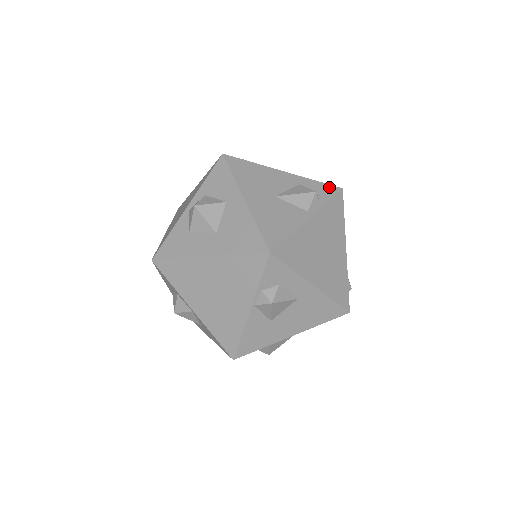
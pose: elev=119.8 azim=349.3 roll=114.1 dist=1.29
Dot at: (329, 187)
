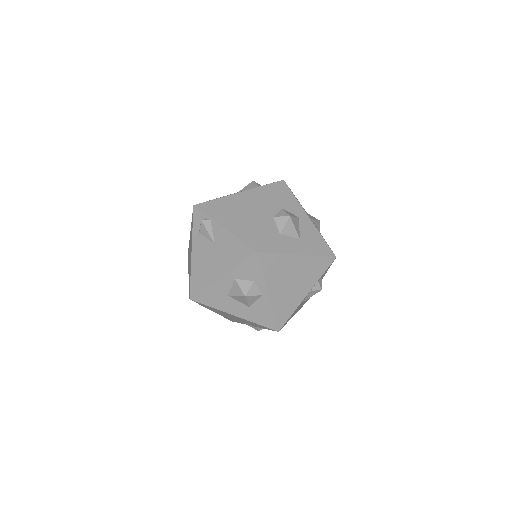
Dot at: occluded
